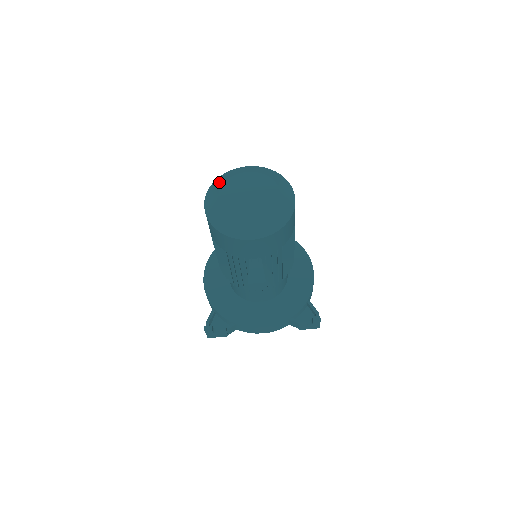
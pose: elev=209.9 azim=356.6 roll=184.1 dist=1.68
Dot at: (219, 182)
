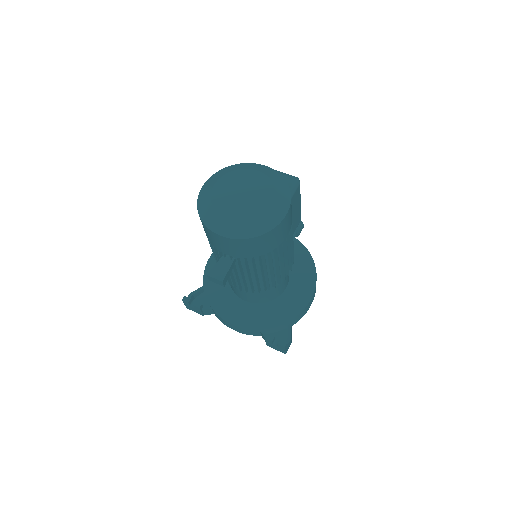
Dot at: (228, 169)
